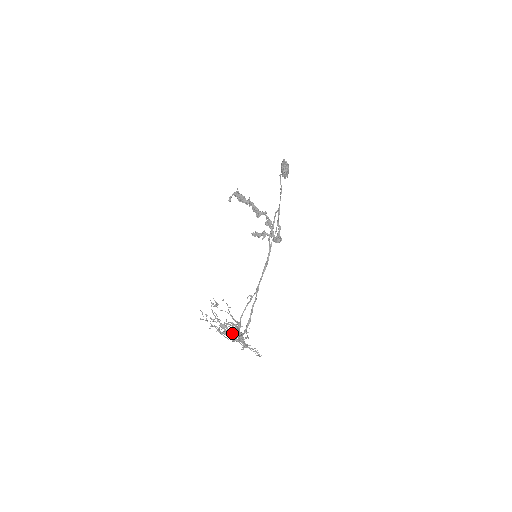
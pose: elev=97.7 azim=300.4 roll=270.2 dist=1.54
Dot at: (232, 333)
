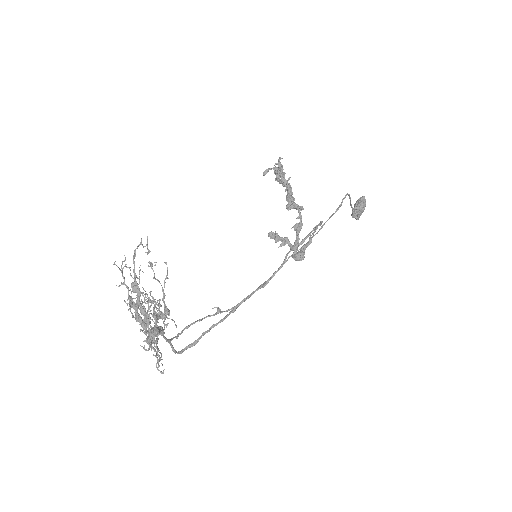
Dot at: (140, 305)
